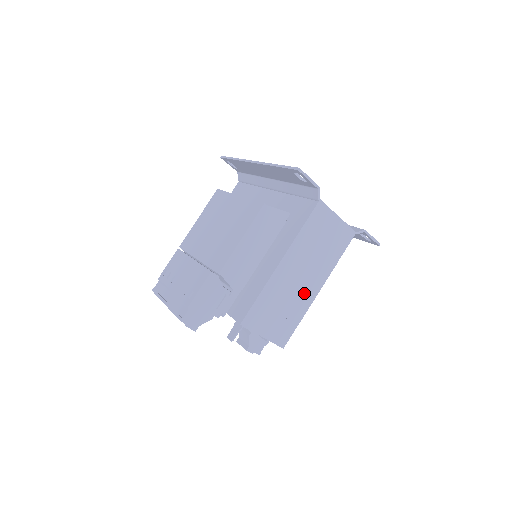
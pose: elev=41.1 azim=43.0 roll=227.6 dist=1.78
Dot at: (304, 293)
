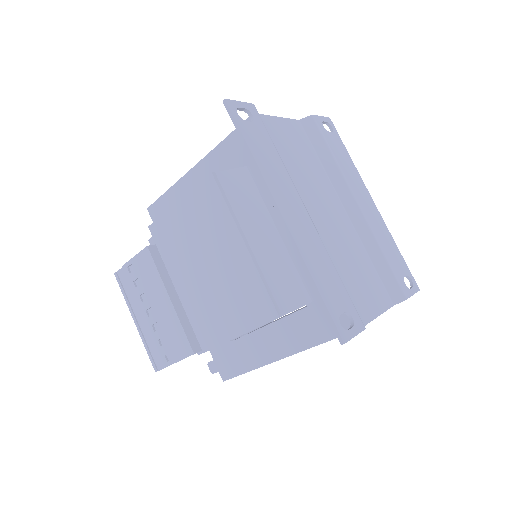
Dot at: occluded
